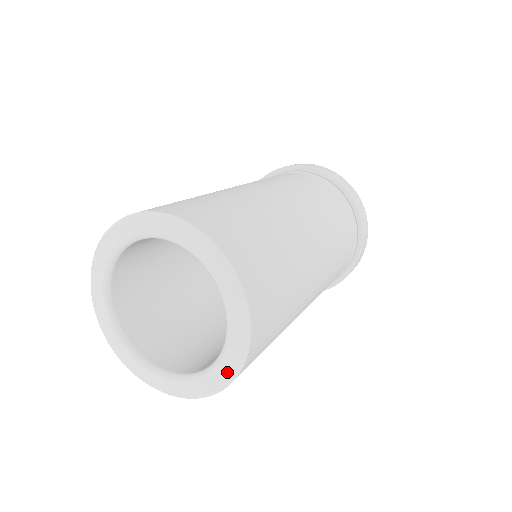
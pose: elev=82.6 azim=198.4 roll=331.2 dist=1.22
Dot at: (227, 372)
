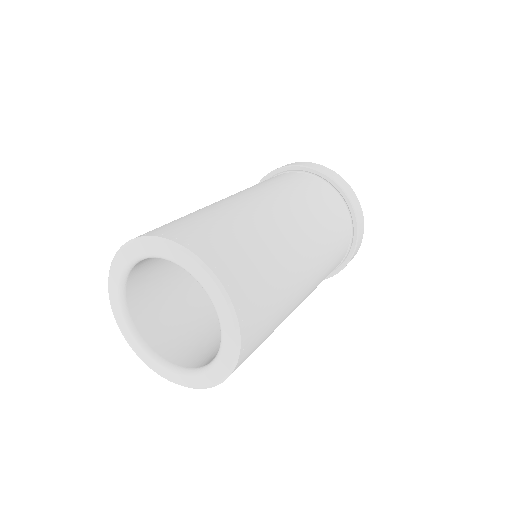
Dot at: (224, 367)
